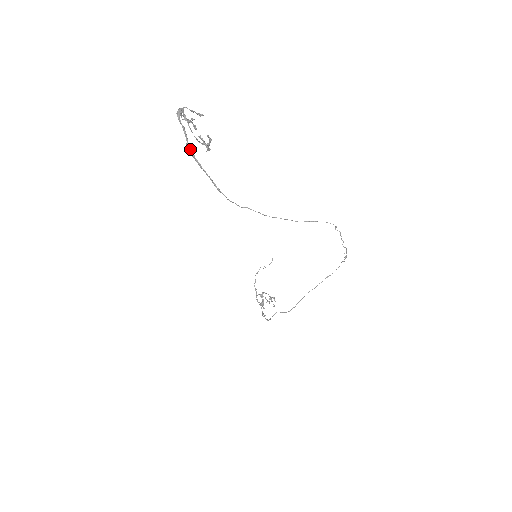
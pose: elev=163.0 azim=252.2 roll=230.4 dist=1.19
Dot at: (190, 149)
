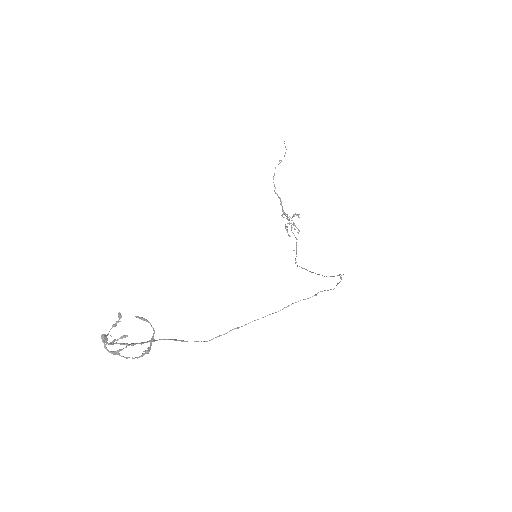
Dot at: occluded
